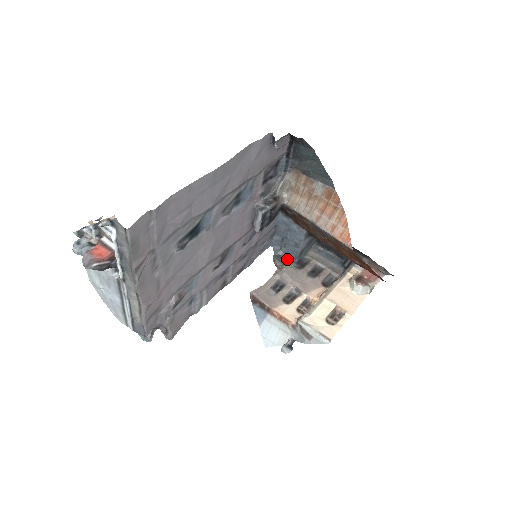
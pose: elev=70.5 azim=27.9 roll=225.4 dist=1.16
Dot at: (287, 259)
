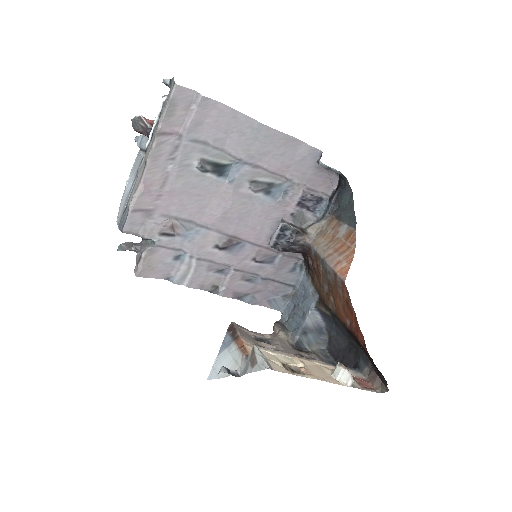
Dot at: (288, 331)
